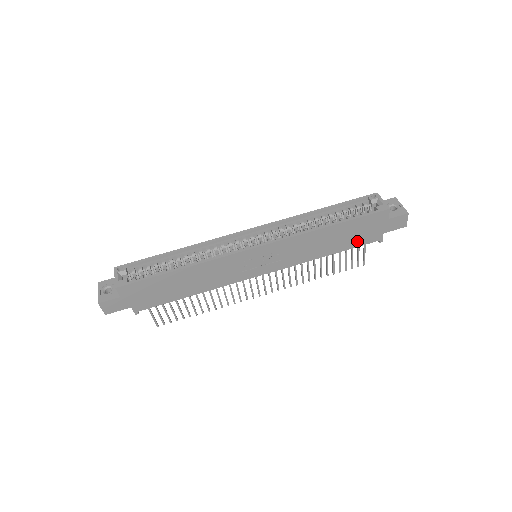
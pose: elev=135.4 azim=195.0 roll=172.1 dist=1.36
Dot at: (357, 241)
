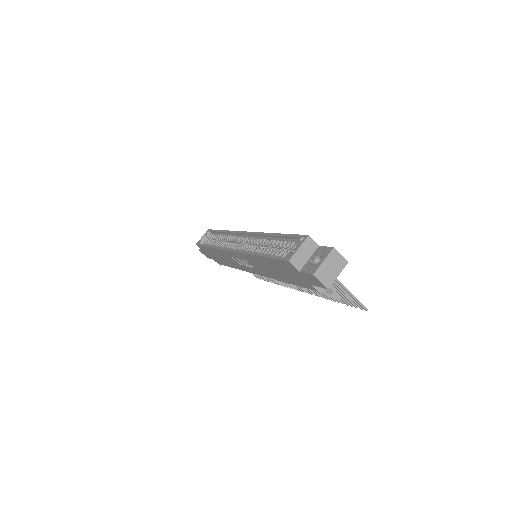
Dot at: (296, 281)
